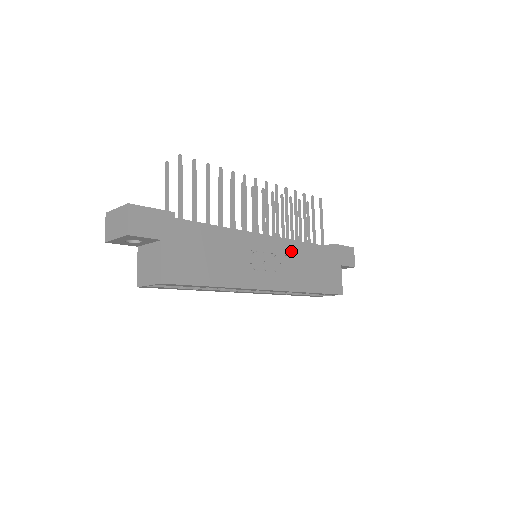
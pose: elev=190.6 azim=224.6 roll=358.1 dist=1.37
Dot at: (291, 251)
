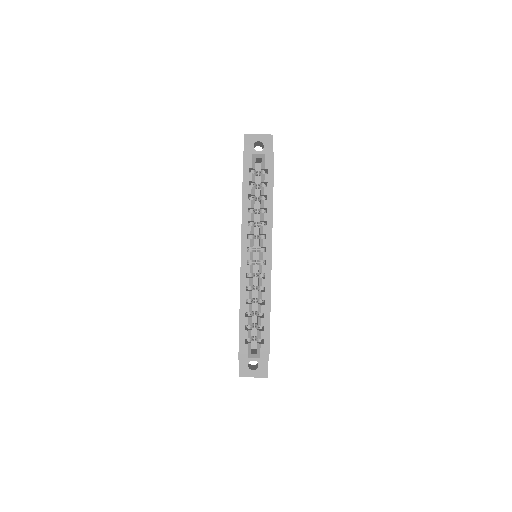
Dot at: occluded
